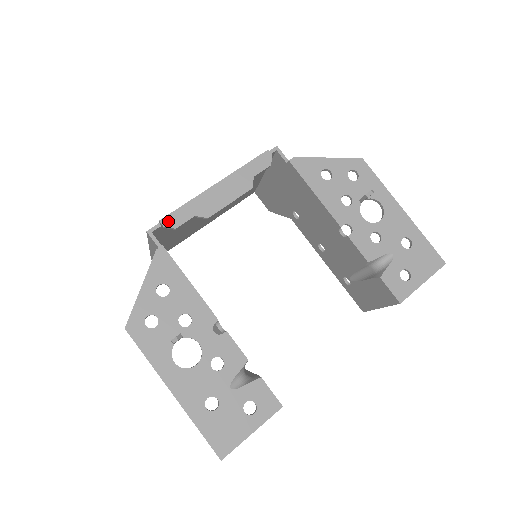
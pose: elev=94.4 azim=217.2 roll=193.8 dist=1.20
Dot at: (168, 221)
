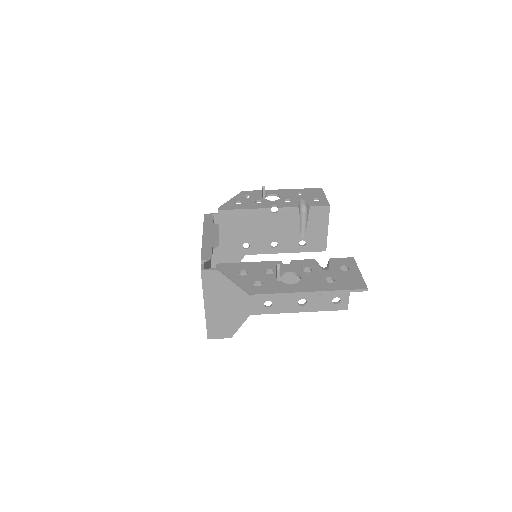
Dot at: (205, 257)
